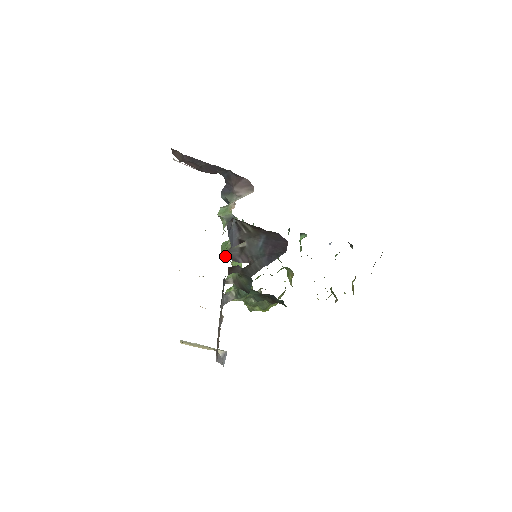
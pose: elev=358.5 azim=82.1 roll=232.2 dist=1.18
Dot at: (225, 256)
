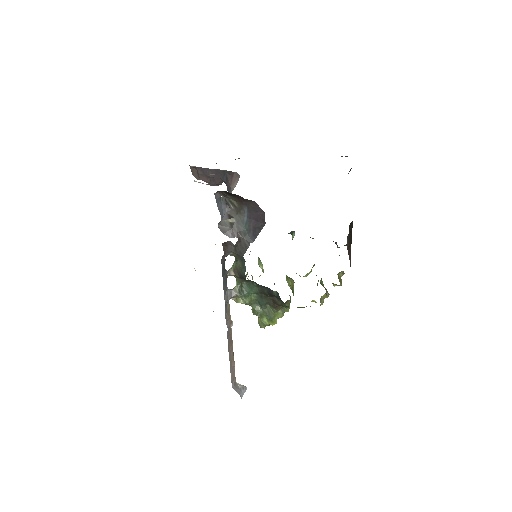
Dot at: occluded
